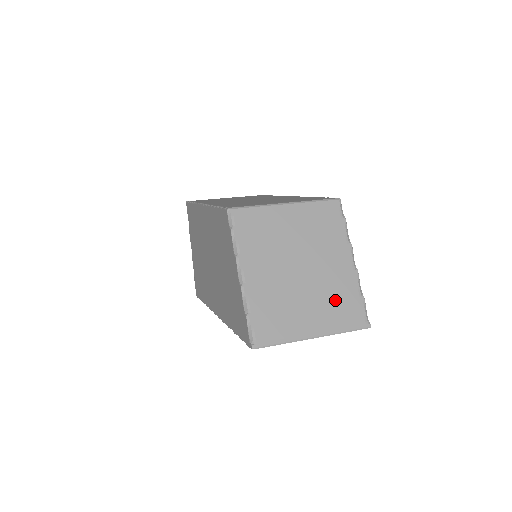
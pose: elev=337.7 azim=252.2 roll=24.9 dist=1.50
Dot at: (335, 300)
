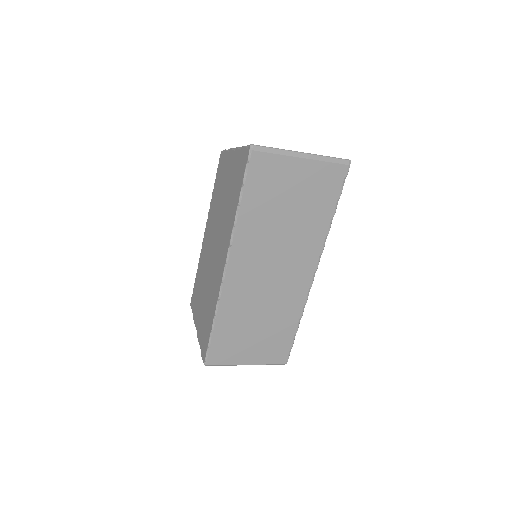
Dot at: occluded
